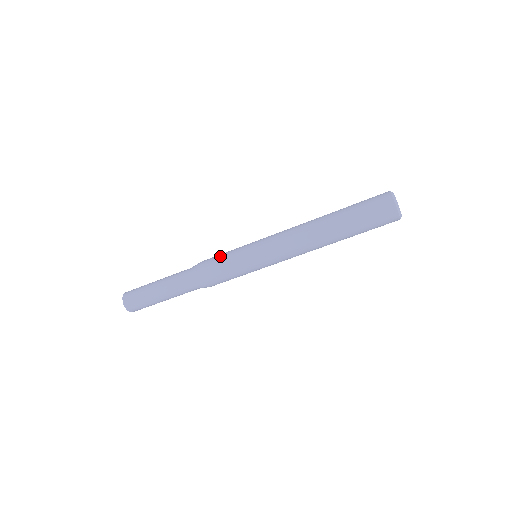
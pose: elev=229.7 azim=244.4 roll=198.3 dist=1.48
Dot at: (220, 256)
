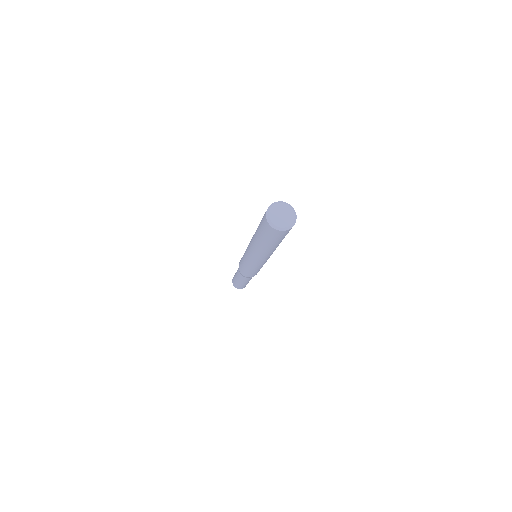
Dot at: (244, 270)
